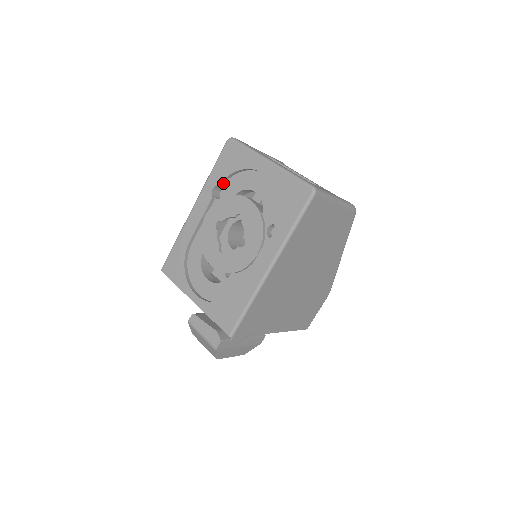
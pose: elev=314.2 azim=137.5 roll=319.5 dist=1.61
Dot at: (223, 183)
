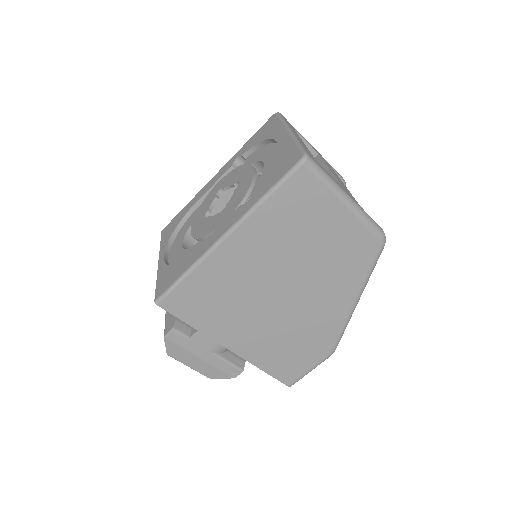
Dot at: (248, 155)
